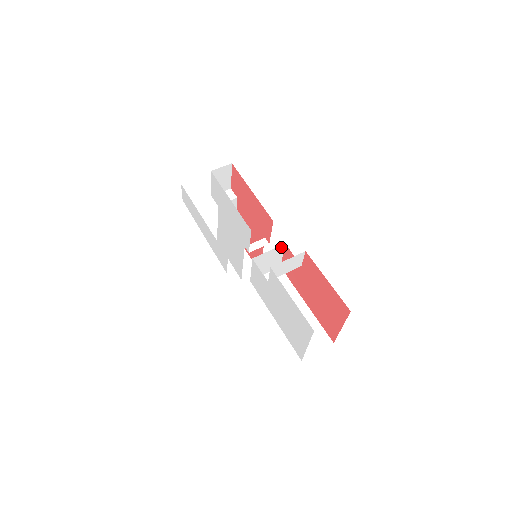
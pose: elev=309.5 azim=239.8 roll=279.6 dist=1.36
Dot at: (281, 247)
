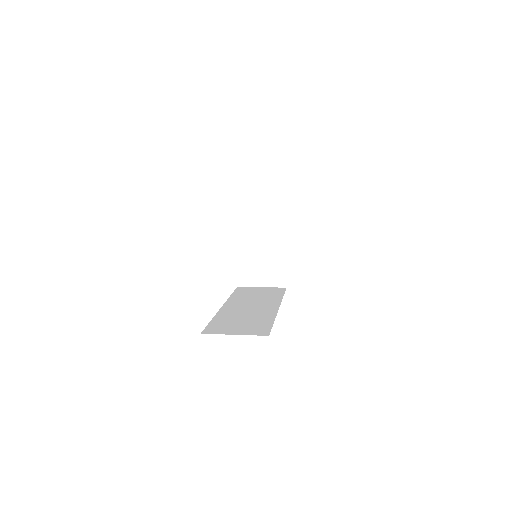
Dot at: (280, 235)
